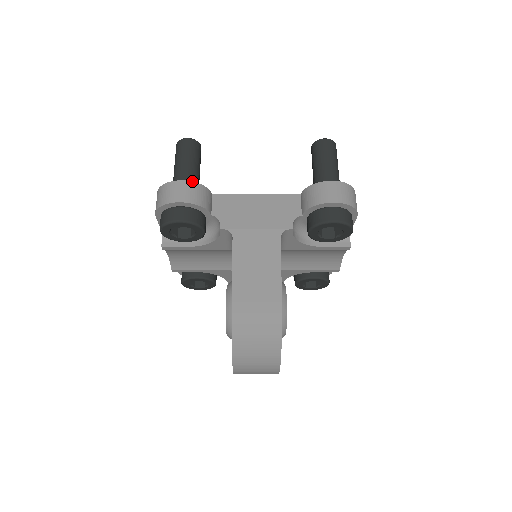
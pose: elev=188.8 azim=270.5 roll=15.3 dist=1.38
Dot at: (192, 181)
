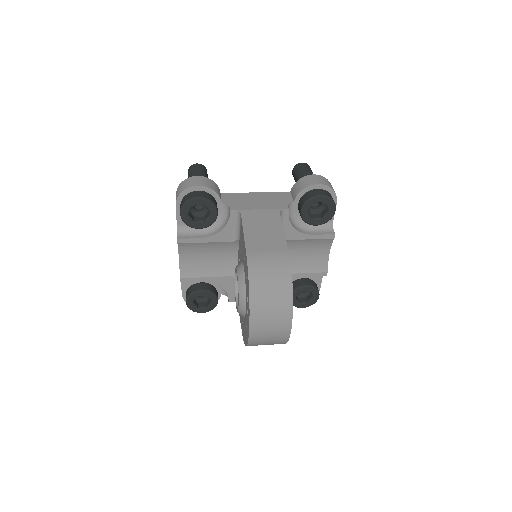
Dot at: occluded
